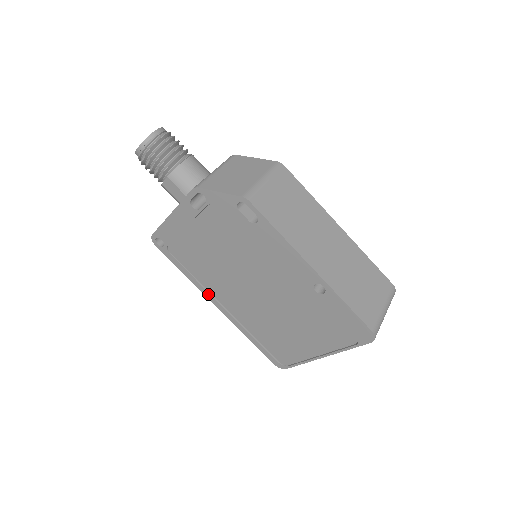
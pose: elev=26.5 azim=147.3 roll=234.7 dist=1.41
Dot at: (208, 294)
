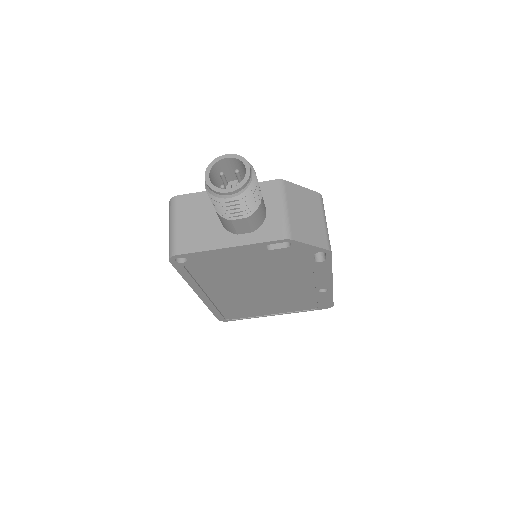
Dot at: (199, 290)
